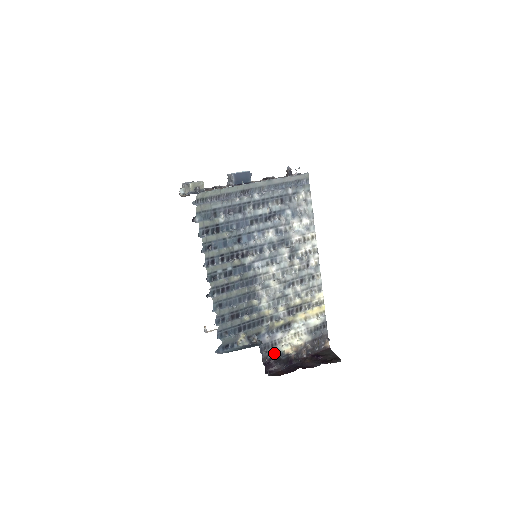
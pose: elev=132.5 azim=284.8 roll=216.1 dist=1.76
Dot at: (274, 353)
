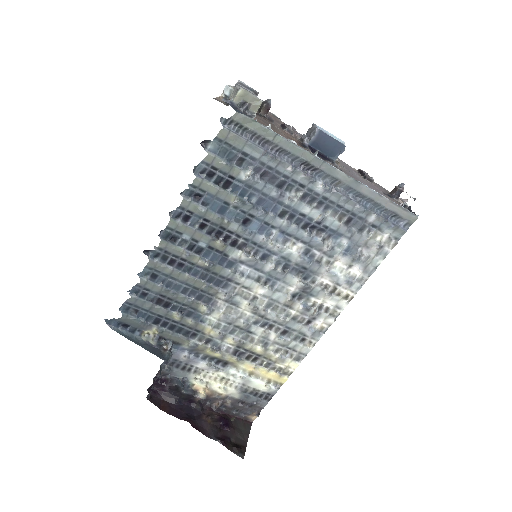
Dot at: (179, 377)
